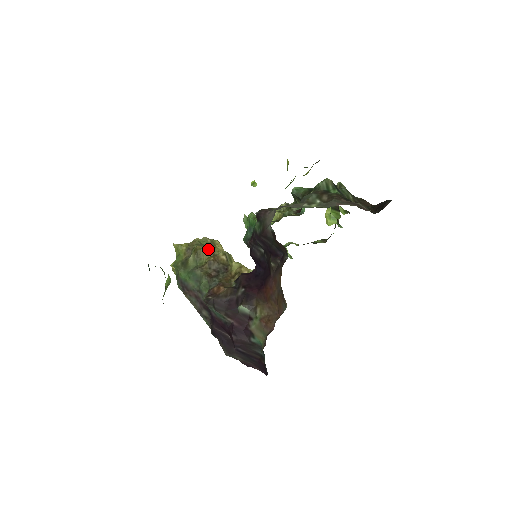
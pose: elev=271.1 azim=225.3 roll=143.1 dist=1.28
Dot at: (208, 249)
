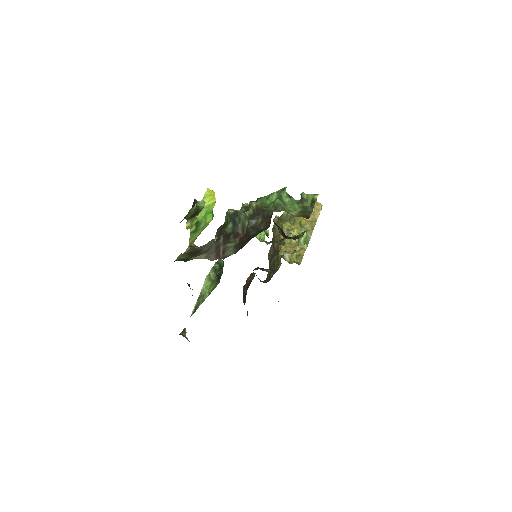
Dot at: (277, 228)
